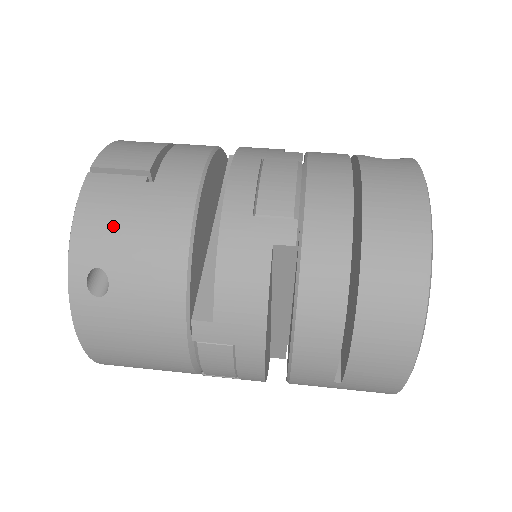
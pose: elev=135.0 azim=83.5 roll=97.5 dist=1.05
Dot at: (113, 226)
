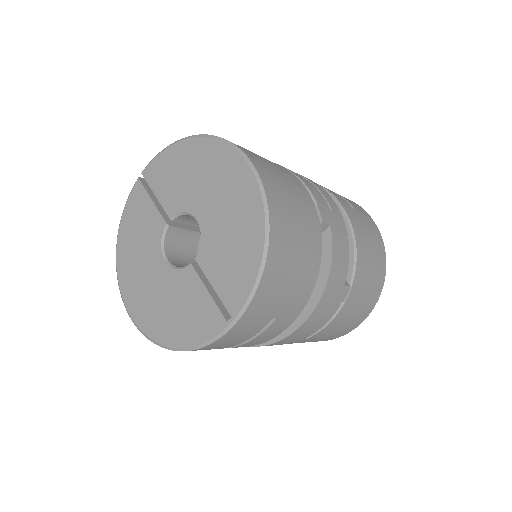
Dot at: occluded
